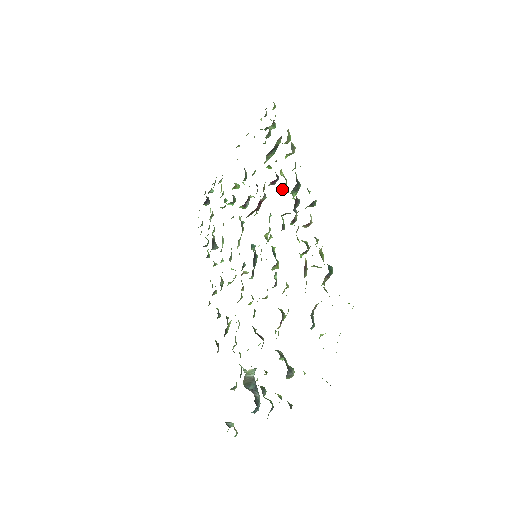
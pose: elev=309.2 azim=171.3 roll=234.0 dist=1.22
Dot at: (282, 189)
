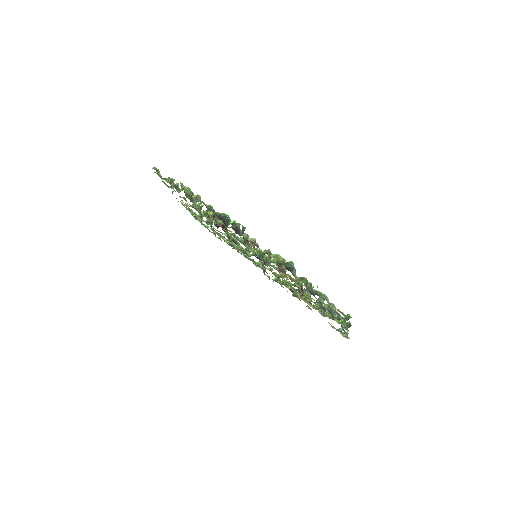
Dot at: (222, 221)
